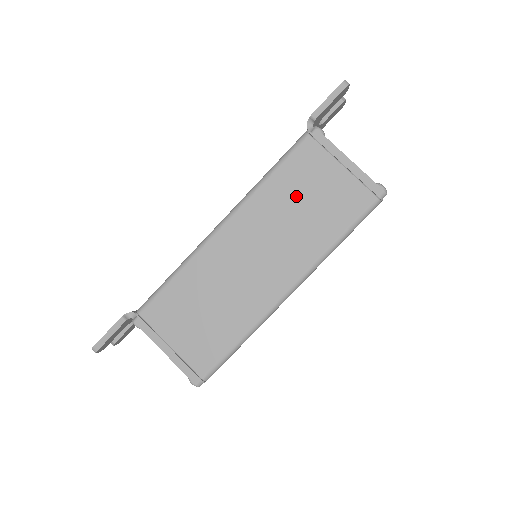
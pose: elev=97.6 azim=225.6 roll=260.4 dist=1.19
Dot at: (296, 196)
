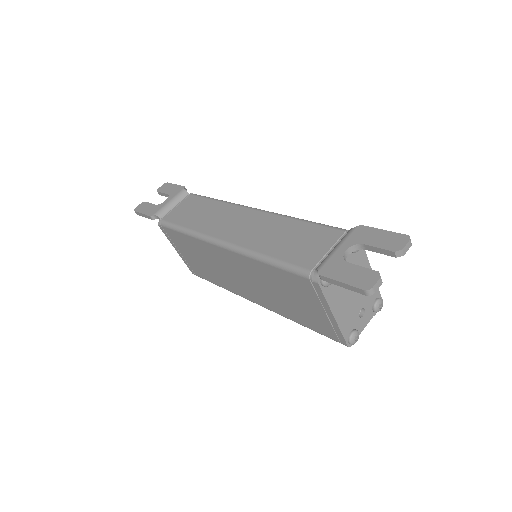
Dot at: (280, 288)
